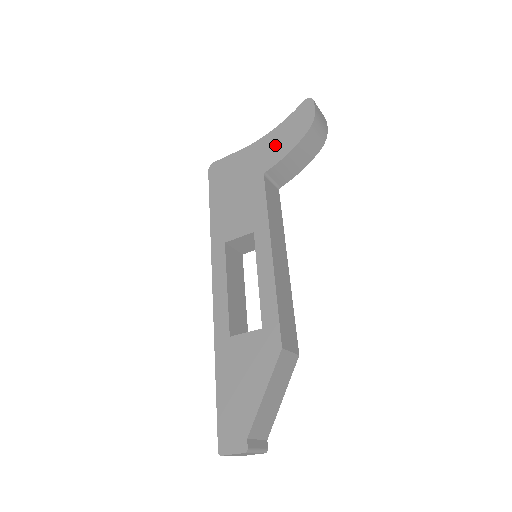
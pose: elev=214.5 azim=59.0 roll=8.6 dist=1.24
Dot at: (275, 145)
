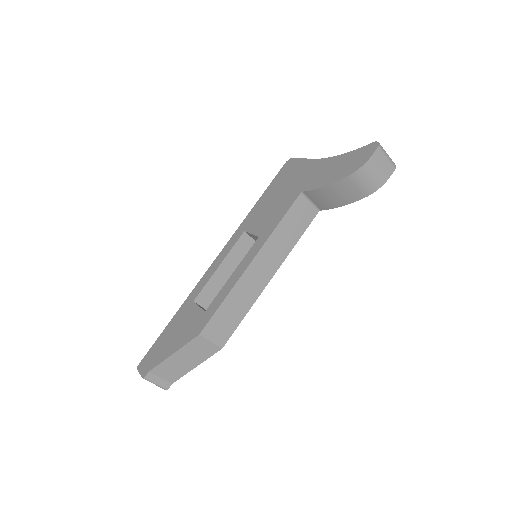
Dot at: (326, 172)
